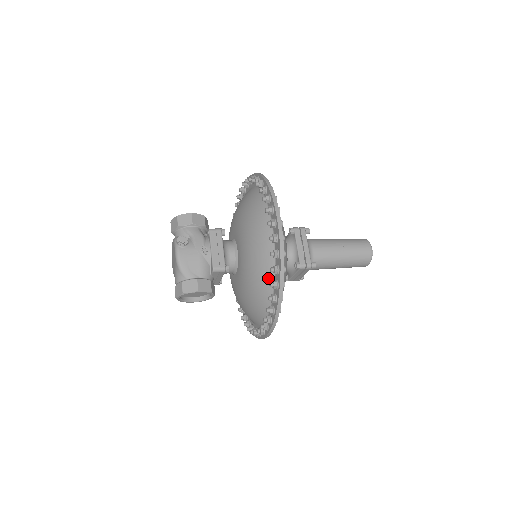
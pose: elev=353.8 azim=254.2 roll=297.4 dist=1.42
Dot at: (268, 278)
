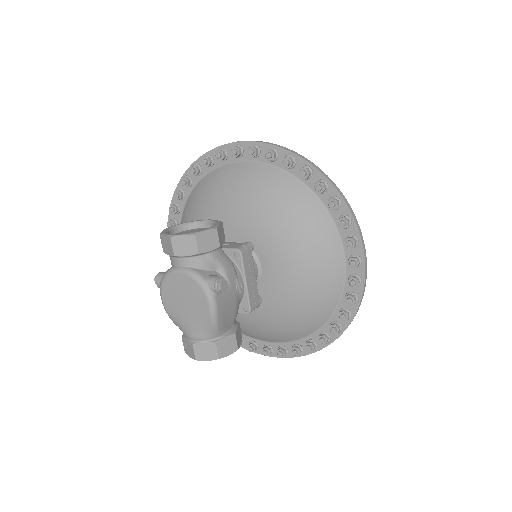
Dot at: (321, 317)
